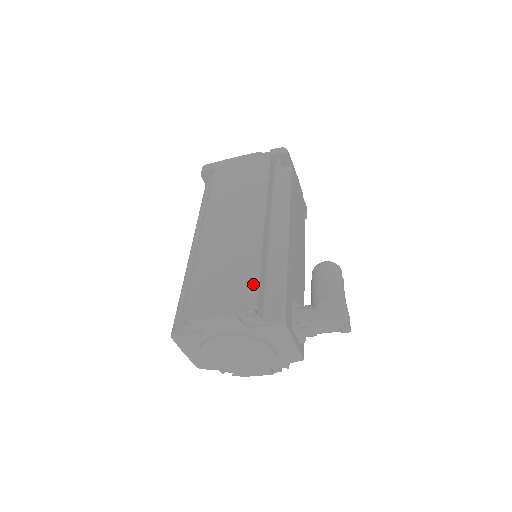
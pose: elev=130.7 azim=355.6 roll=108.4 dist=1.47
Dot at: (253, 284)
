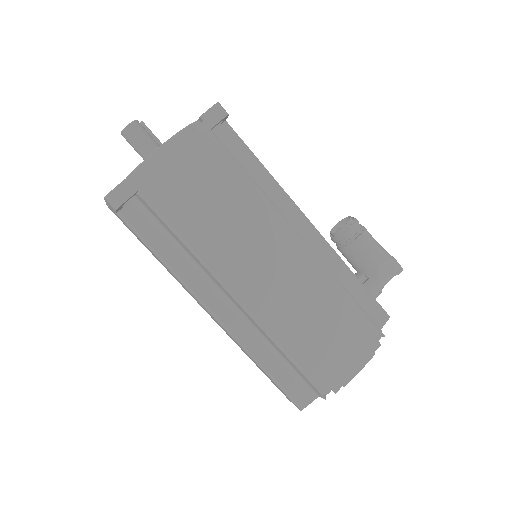
Dot at: (363, 316)
